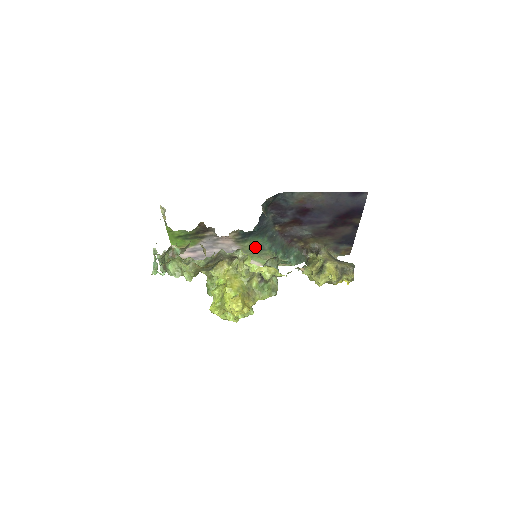
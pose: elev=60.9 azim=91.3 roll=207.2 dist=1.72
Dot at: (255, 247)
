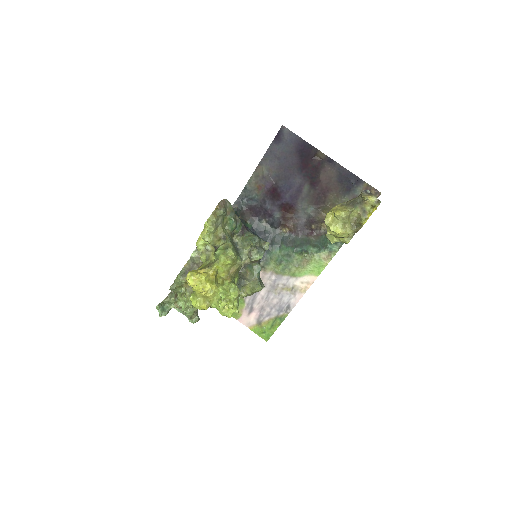
Dot at: (282, 261)
